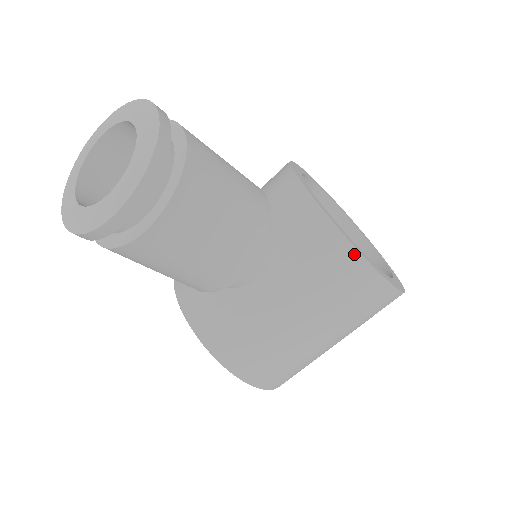
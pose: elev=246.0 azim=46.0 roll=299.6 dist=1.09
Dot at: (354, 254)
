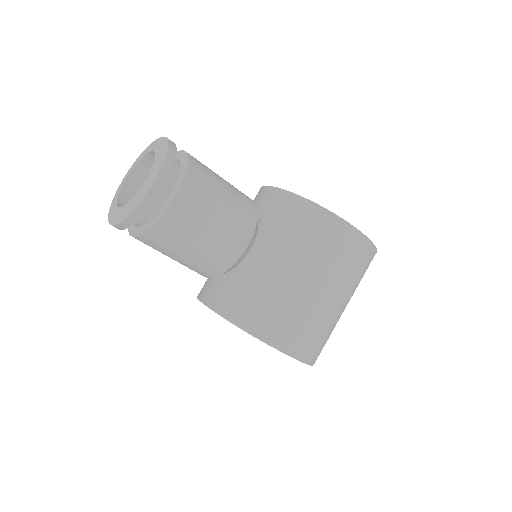
Dot at: (322, 211)
